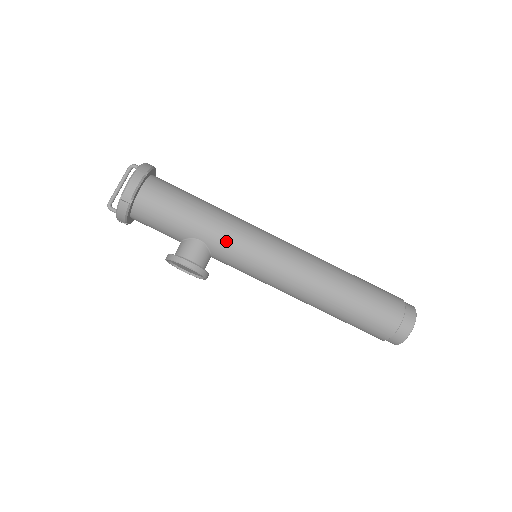
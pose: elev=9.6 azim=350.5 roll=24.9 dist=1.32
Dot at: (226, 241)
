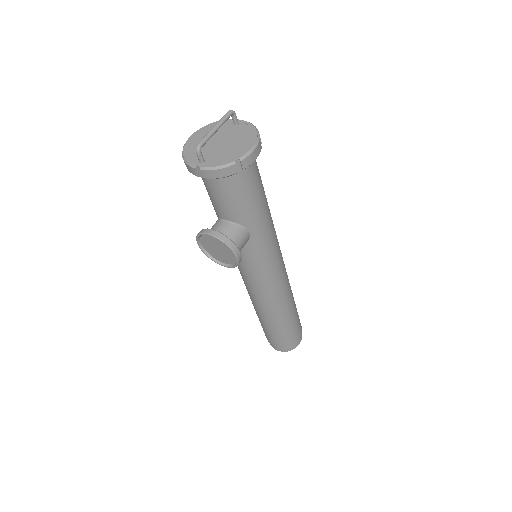
Dot at: (265, 244)
